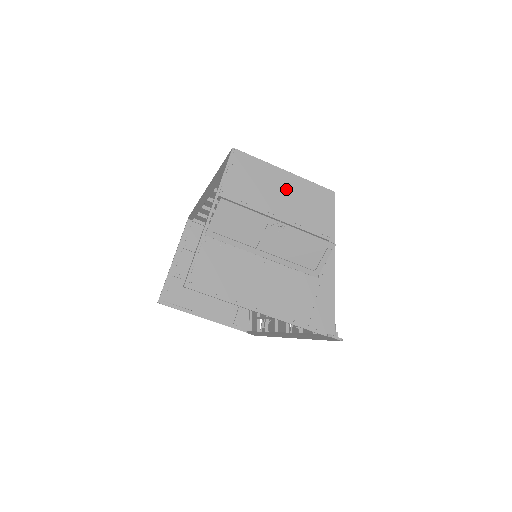
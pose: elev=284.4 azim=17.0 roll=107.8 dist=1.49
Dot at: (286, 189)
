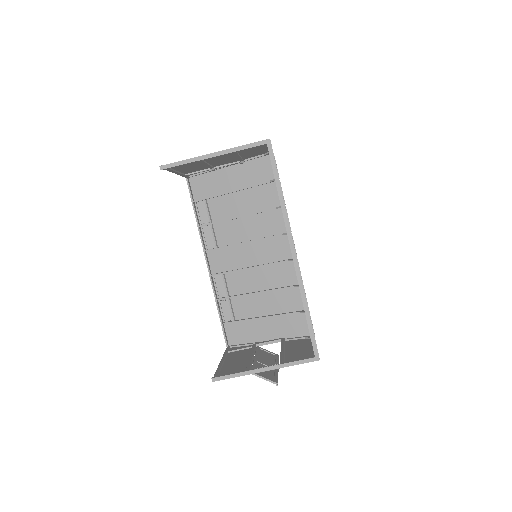
Dot at: (304, 349)
